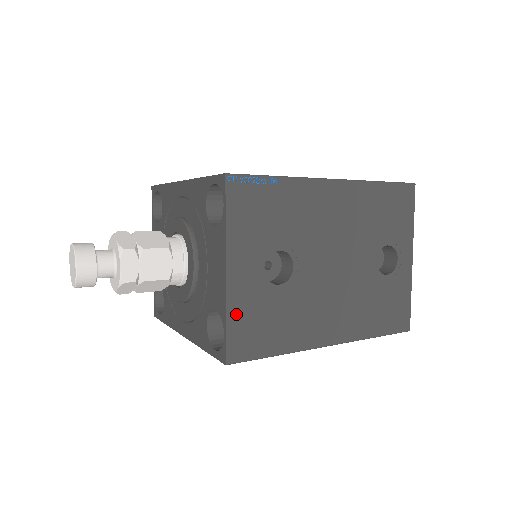
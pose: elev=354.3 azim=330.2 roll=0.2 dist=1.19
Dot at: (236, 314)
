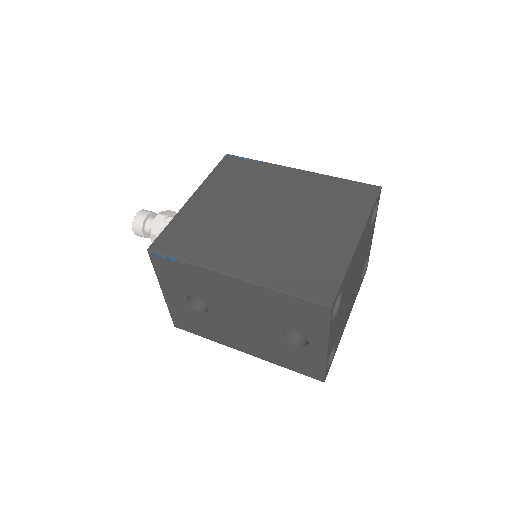
Dot at: (174, 311)
